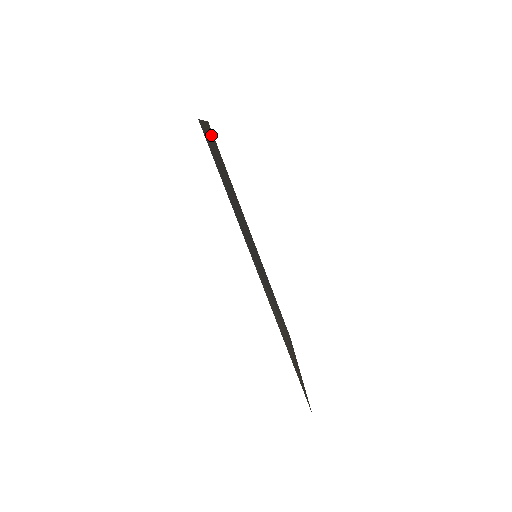
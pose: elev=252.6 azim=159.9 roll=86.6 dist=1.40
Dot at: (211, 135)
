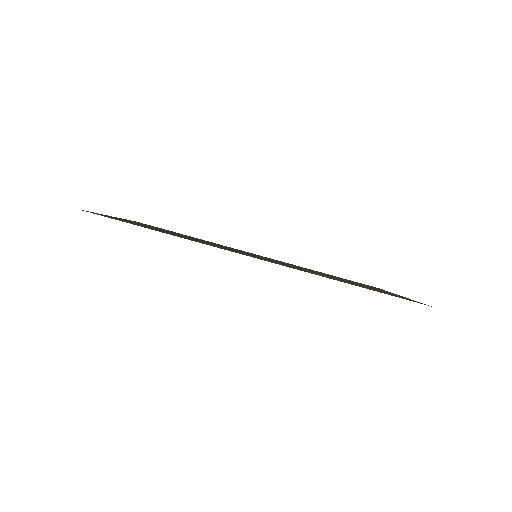
Dot at: occluded
